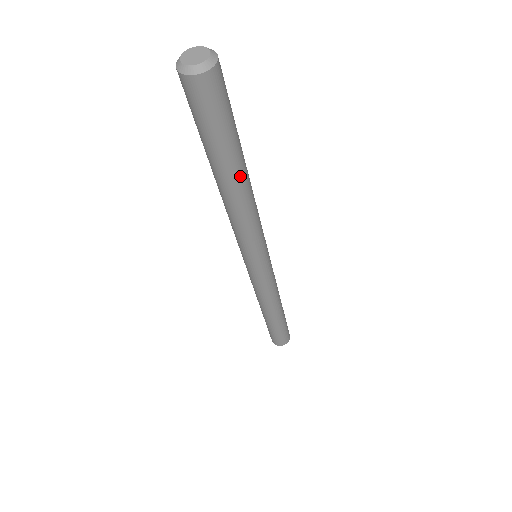
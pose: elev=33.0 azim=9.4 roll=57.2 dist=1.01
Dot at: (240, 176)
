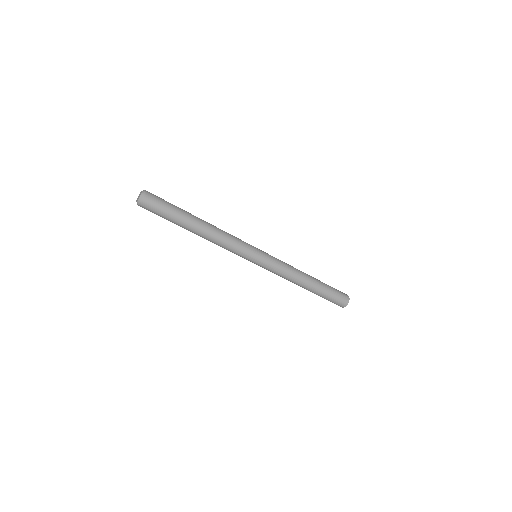
Dot at: (197, 221)
